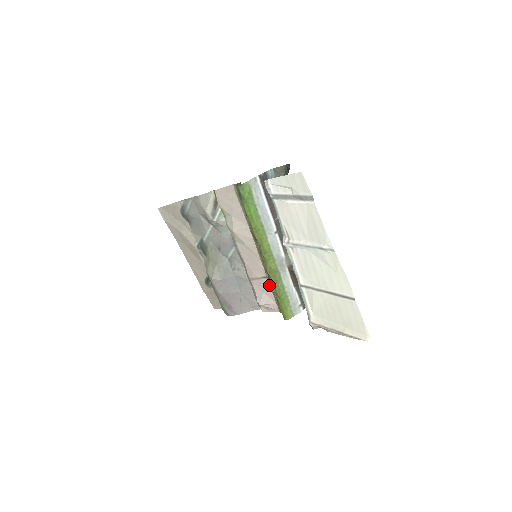
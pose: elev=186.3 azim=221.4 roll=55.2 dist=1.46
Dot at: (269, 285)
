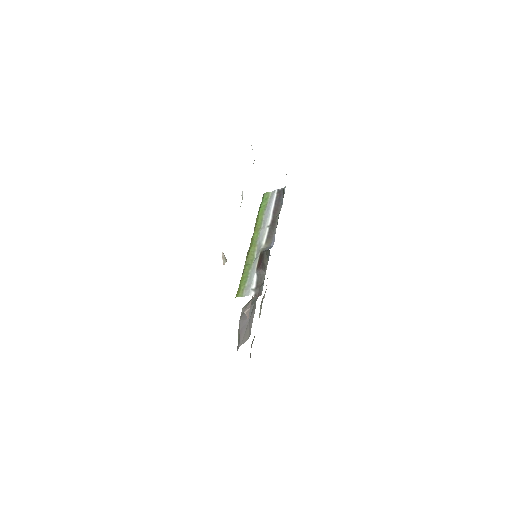
Dot at: occluded
